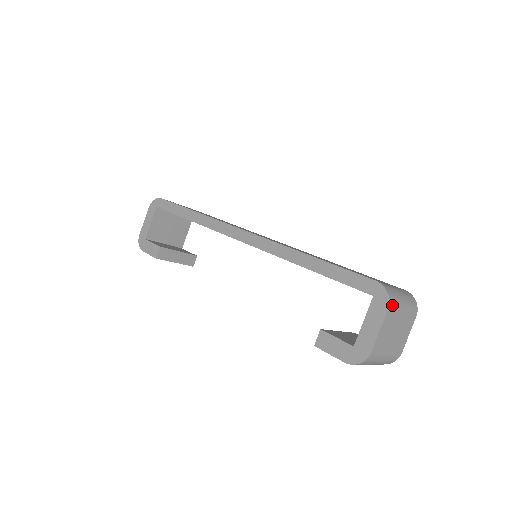
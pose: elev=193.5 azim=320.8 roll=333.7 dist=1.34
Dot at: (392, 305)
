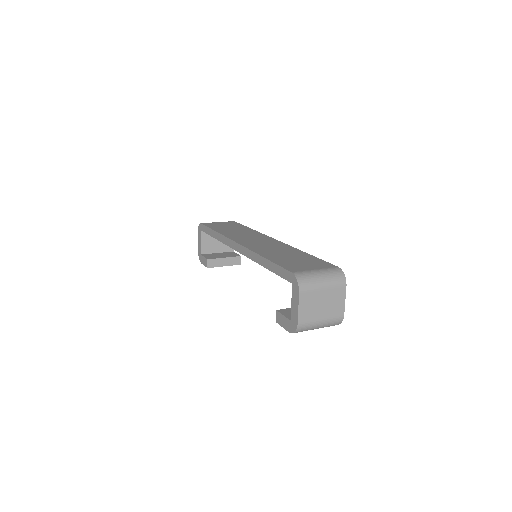
Dot at: (304, 288)
